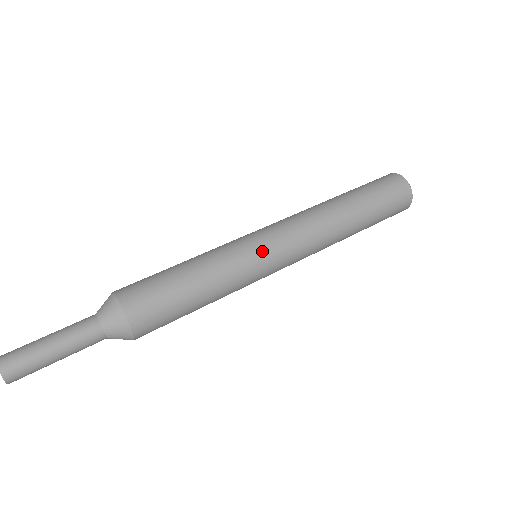
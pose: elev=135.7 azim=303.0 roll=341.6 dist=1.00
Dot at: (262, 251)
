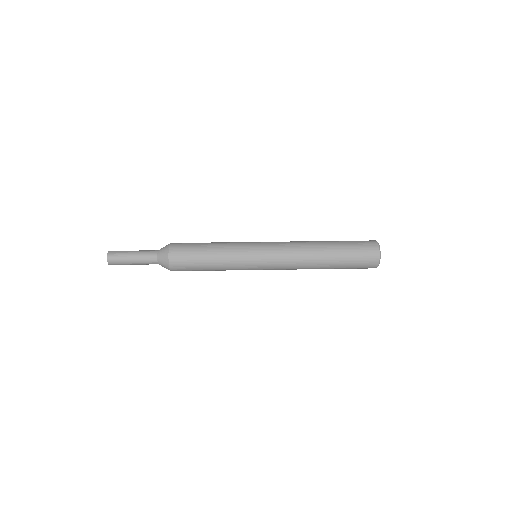
Dot at: (255, 250)
